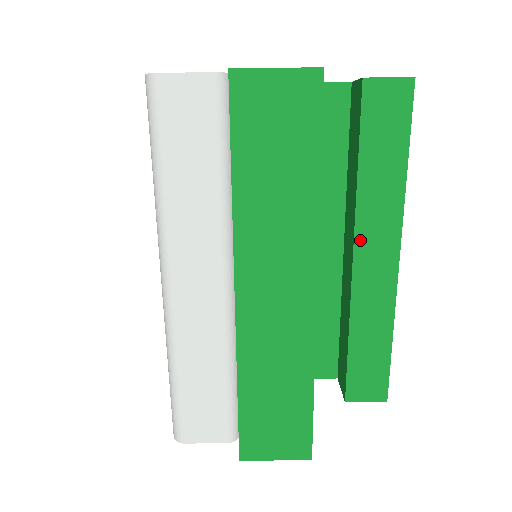
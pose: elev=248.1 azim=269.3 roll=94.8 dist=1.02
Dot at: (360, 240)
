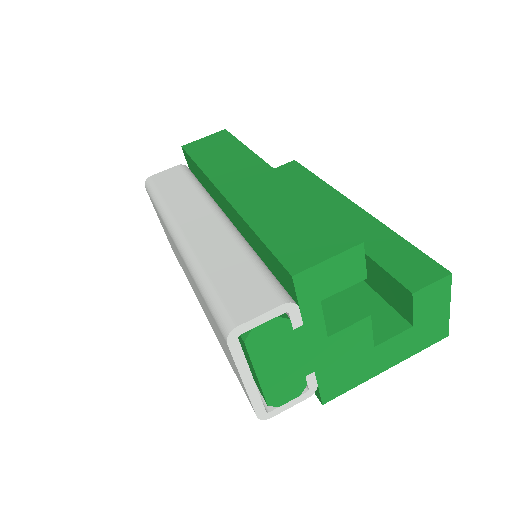
Dot at: occluded
